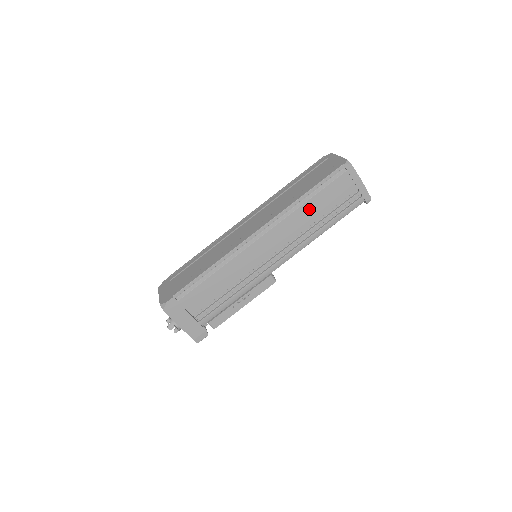
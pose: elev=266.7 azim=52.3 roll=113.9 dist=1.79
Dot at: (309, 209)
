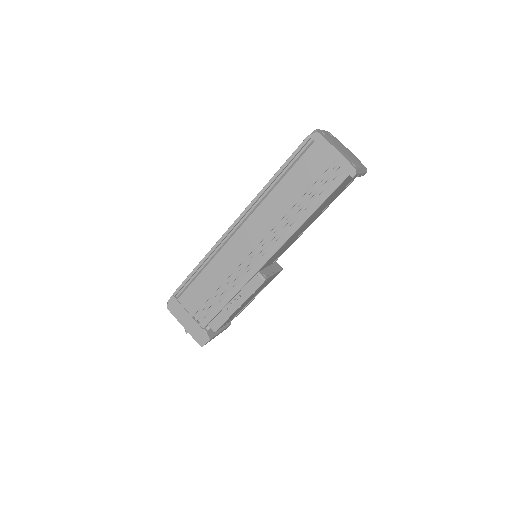
Dot at: (282, 193)
